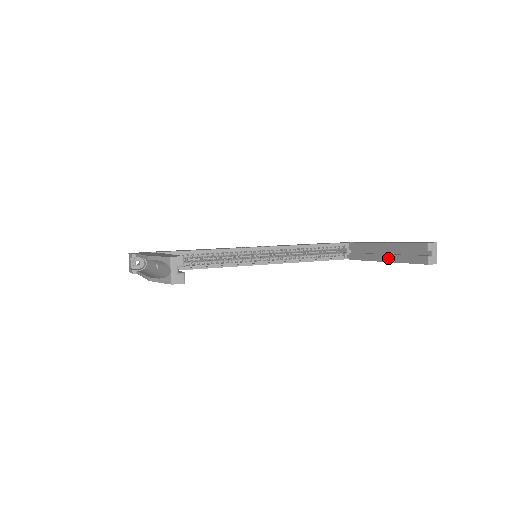
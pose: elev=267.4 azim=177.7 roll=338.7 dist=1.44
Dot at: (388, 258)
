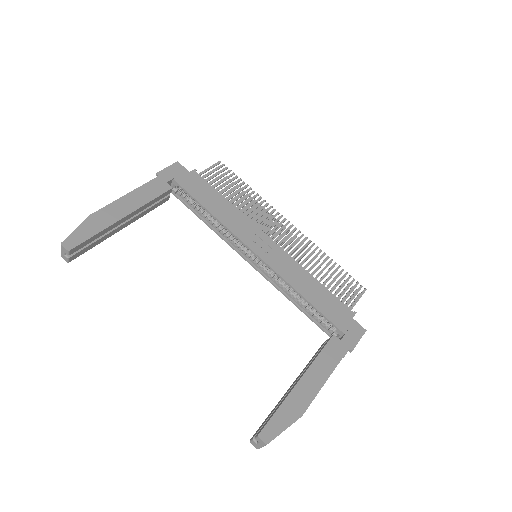
Dot at: (288, 391)
